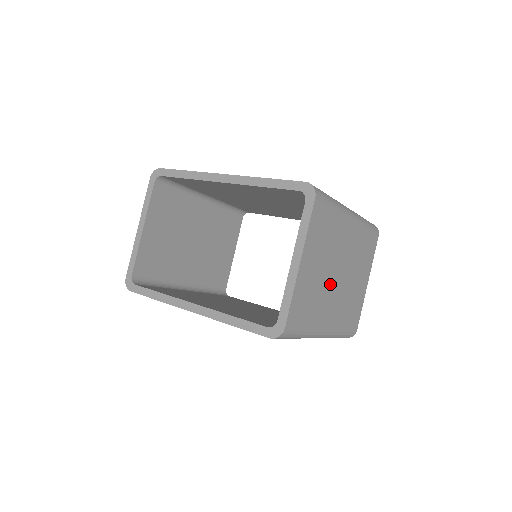
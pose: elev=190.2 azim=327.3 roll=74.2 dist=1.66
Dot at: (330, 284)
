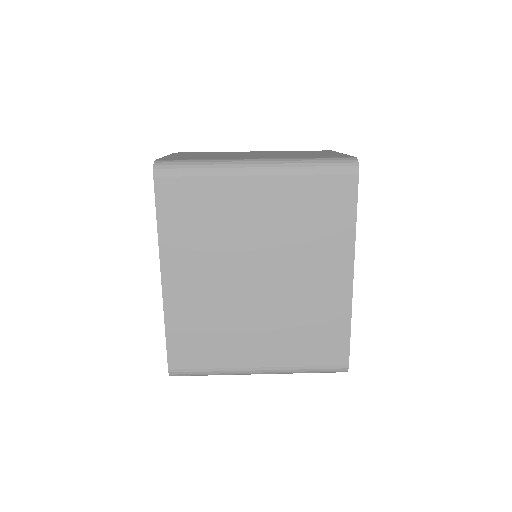
Dot at: occluded
